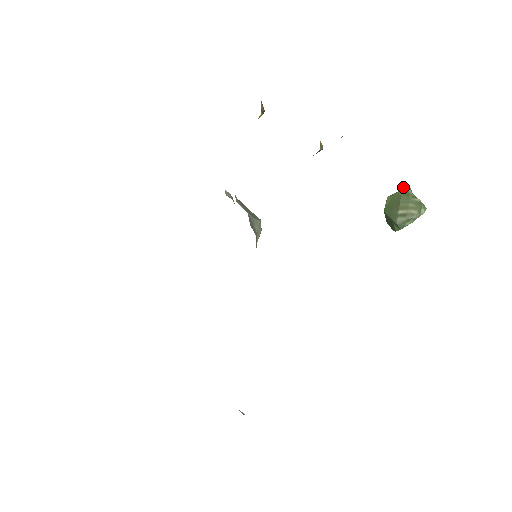
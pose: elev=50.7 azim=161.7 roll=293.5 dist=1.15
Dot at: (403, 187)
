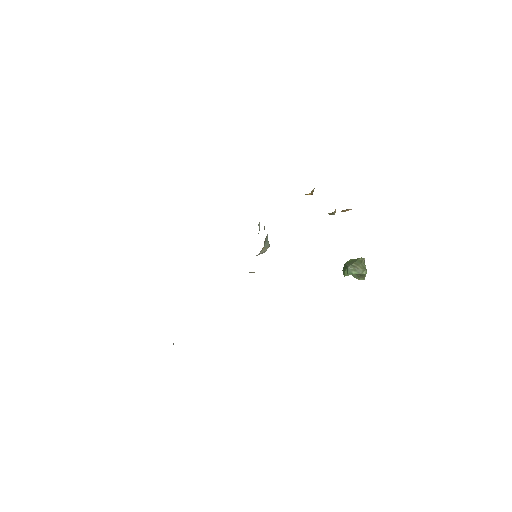
Dot at: occluded
